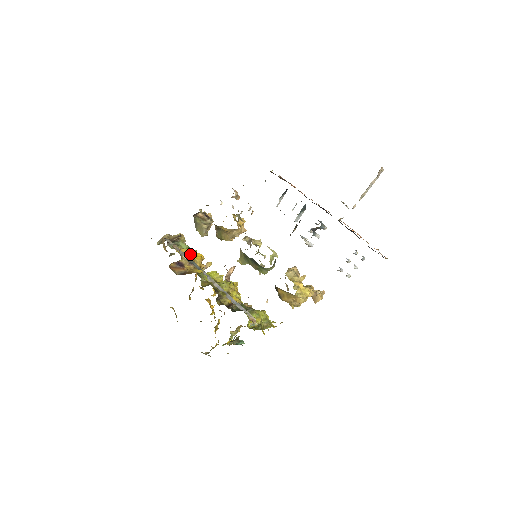
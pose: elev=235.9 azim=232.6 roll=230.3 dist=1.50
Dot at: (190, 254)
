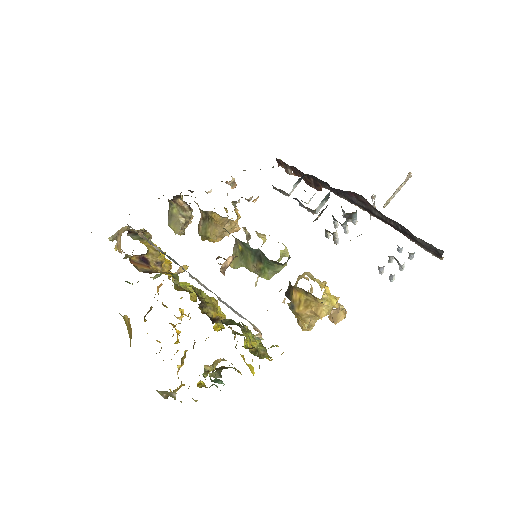
Dot at: occluded
